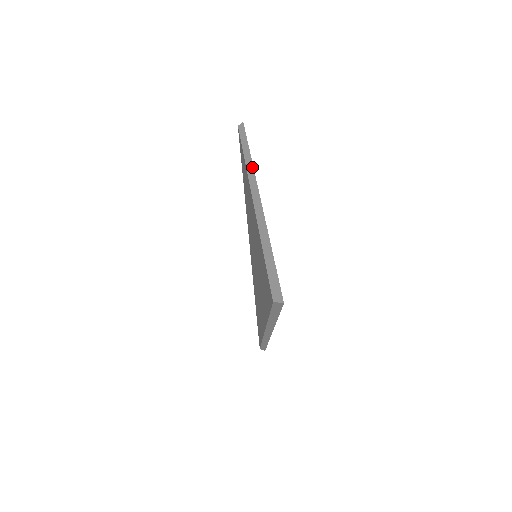
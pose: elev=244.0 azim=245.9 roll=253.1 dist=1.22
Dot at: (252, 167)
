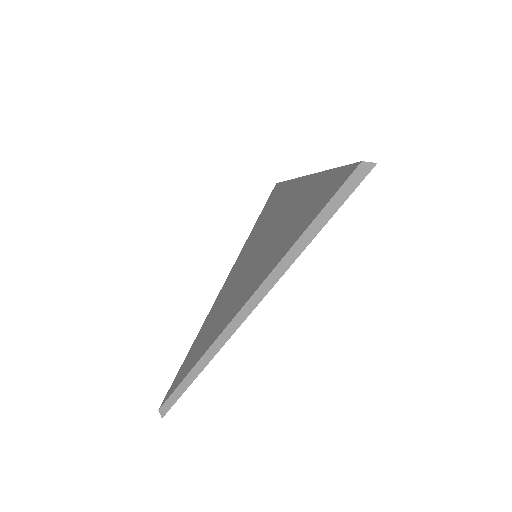
Dot at: occluded
